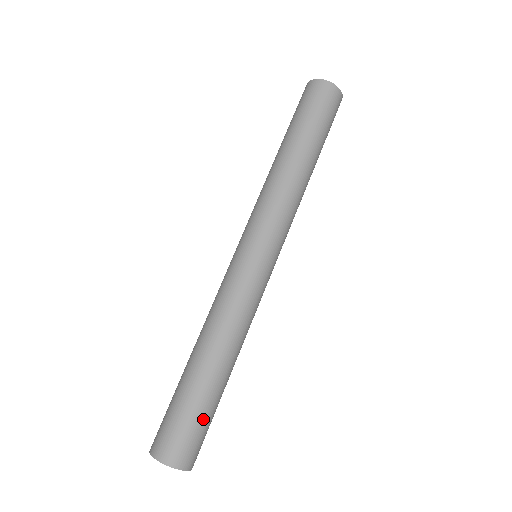
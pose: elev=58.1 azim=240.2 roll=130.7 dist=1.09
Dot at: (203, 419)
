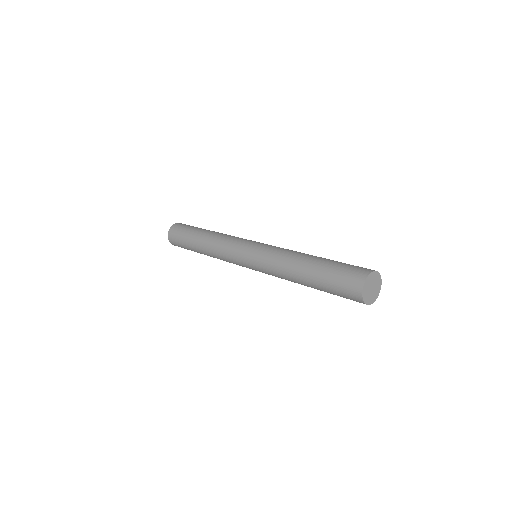
Dot at: occluded
